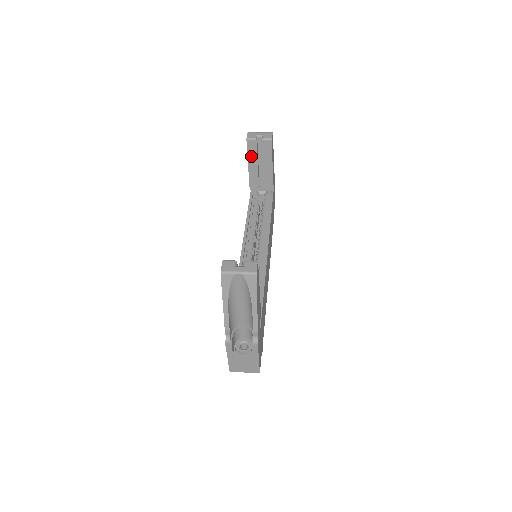
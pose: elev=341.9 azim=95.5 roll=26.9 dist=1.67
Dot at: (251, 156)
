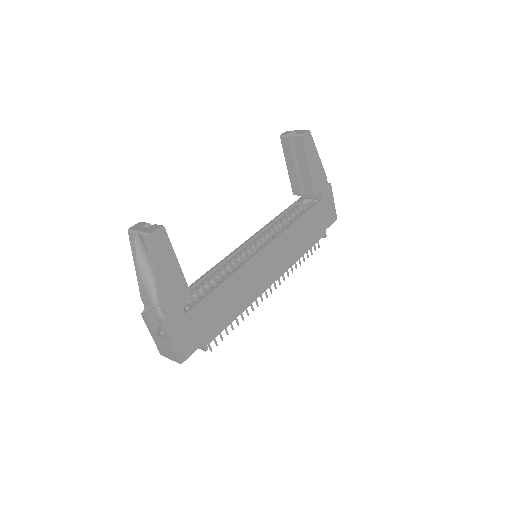
Dot at: (287, 155)
